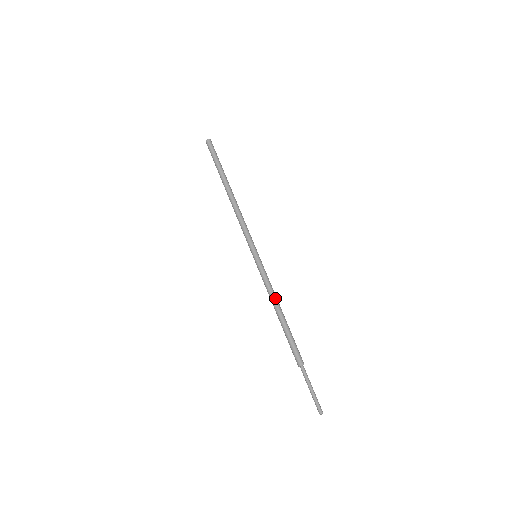
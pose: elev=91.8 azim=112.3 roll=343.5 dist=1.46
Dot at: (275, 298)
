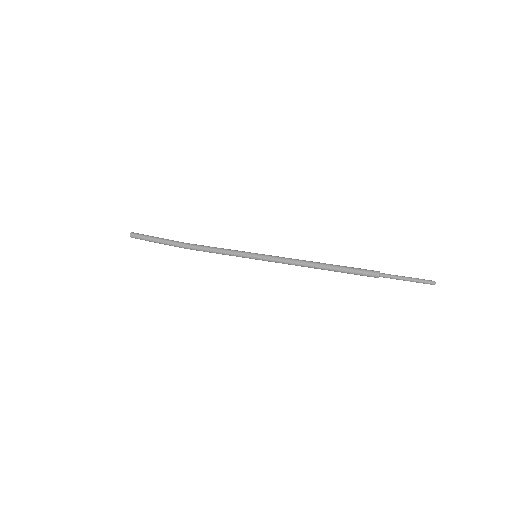
Dot at: (304, 260)
